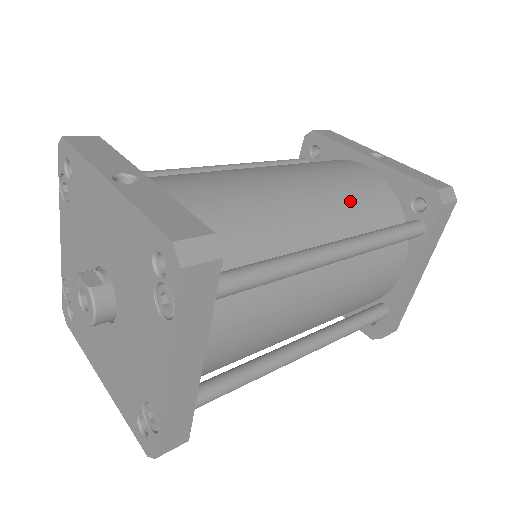
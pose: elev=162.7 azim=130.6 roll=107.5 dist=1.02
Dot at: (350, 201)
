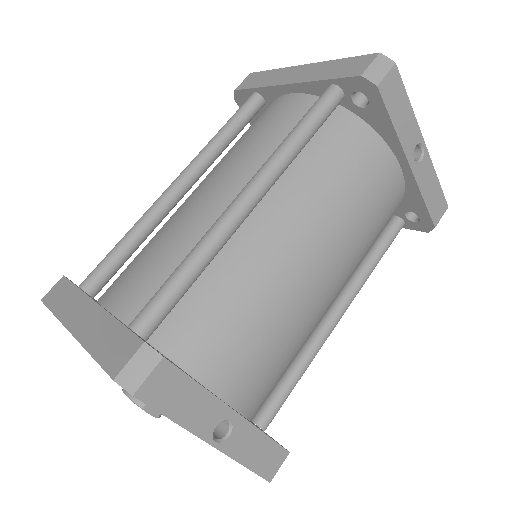
Dot at: (365, 253)
